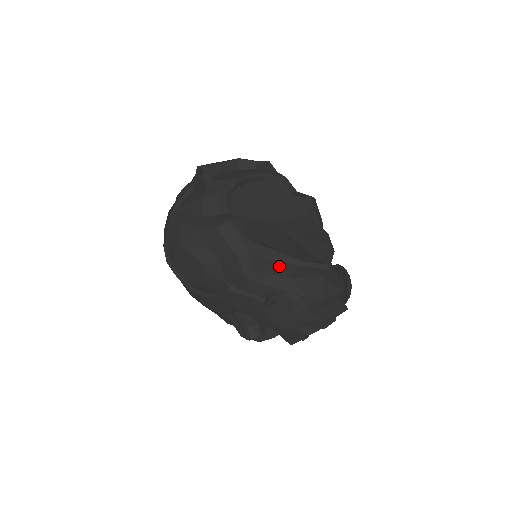
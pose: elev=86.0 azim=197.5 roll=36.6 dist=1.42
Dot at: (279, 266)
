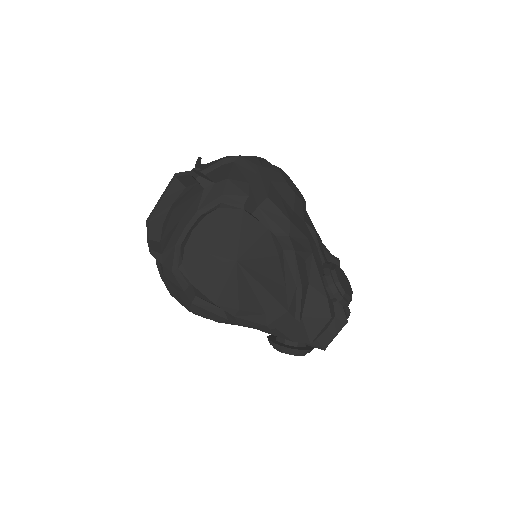
Dot at: occluded
